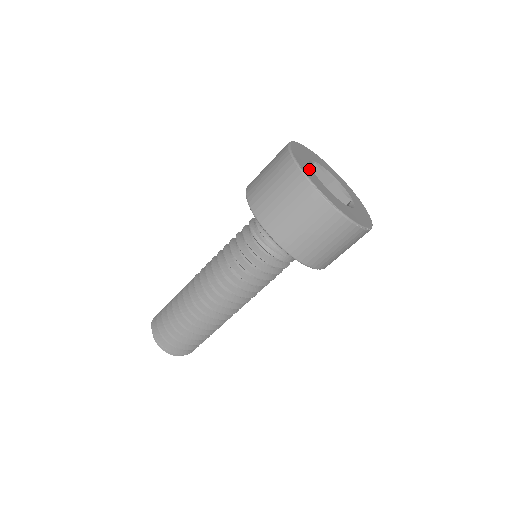
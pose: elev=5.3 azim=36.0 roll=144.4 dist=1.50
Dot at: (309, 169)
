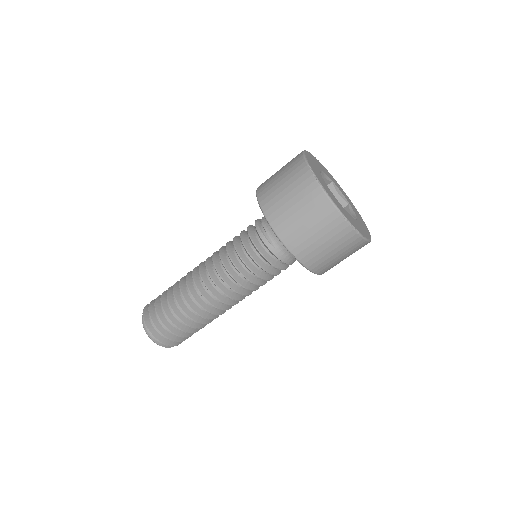
Dot at: (316, 167)
